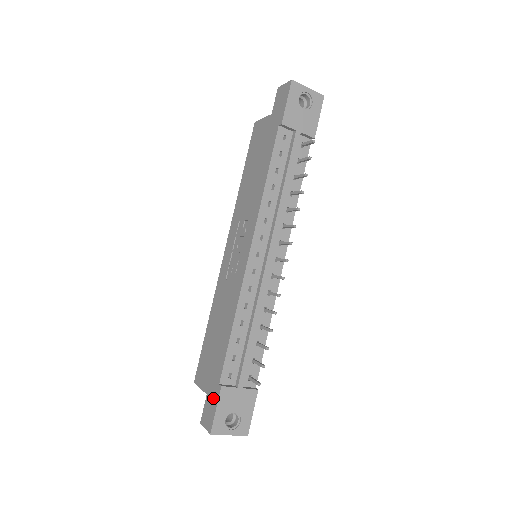
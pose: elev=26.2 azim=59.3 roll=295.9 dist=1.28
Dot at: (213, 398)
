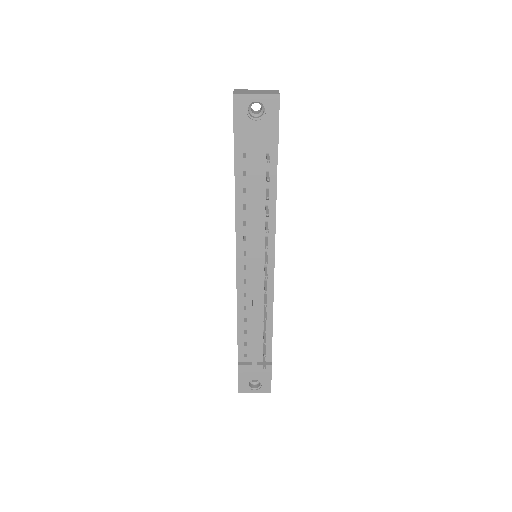
Dot at: occluded
